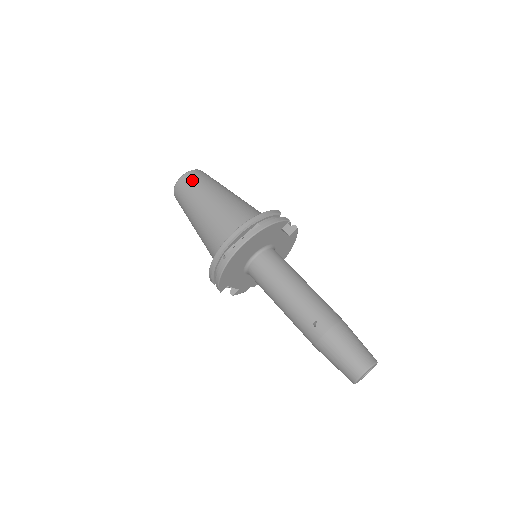
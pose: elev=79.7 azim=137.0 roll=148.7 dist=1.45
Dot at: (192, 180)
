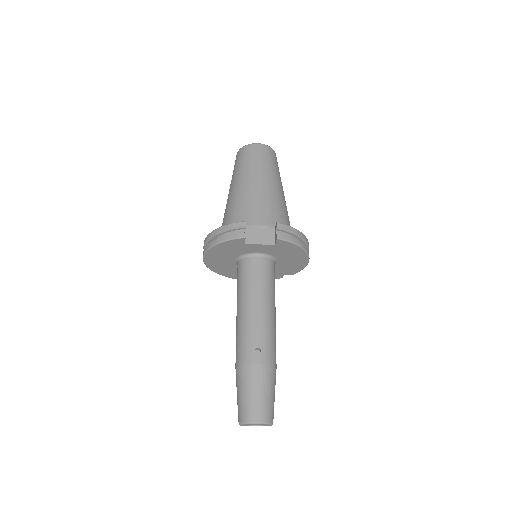
Dot at: (236, 161)
